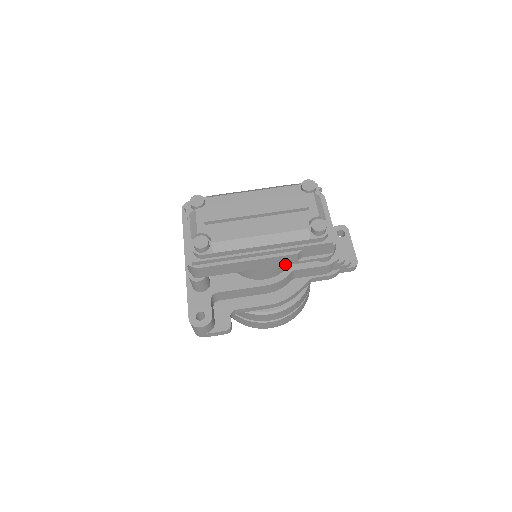
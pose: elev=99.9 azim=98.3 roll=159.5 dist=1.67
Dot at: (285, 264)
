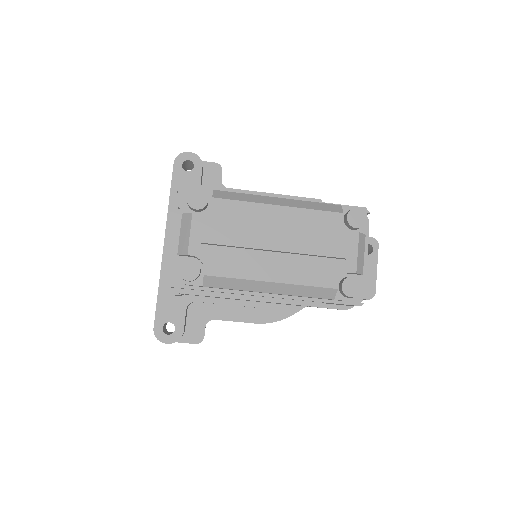
Dot at: occluded
